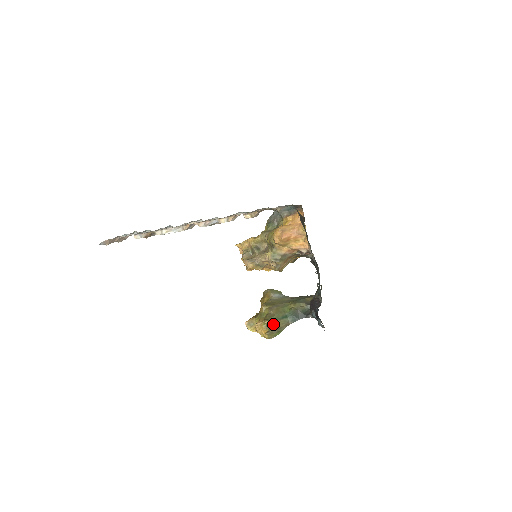
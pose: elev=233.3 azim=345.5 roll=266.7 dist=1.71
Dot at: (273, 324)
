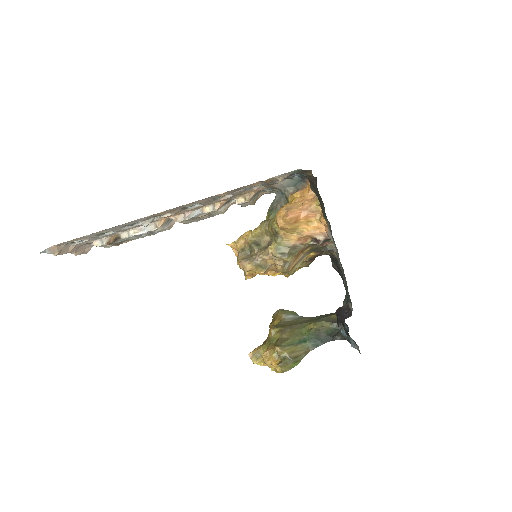
Dot at: (287, 351)
